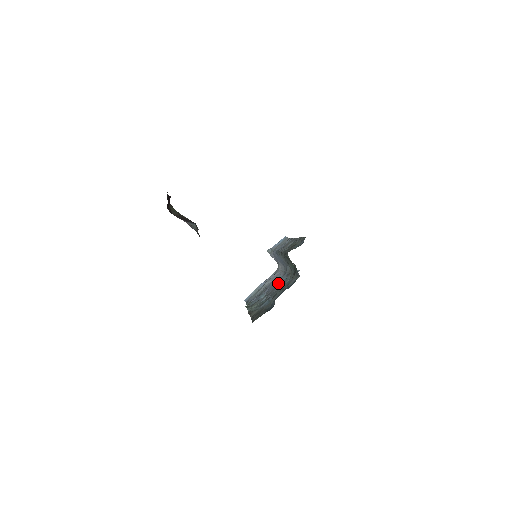
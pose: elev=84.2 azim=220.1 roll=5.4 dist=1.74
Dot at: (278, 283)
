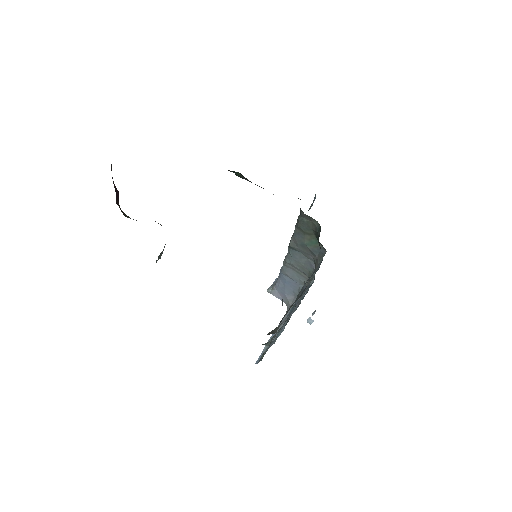
Dot at: occluded
